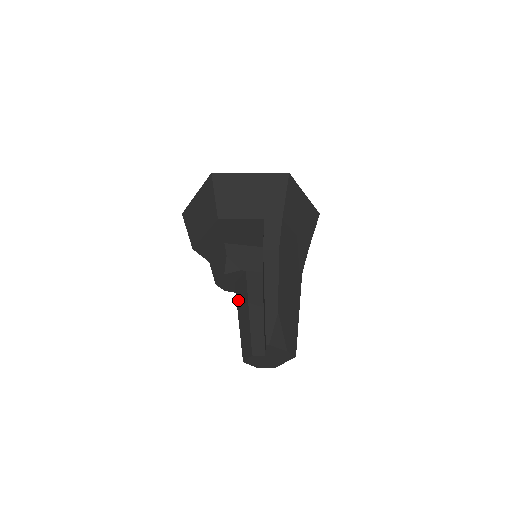
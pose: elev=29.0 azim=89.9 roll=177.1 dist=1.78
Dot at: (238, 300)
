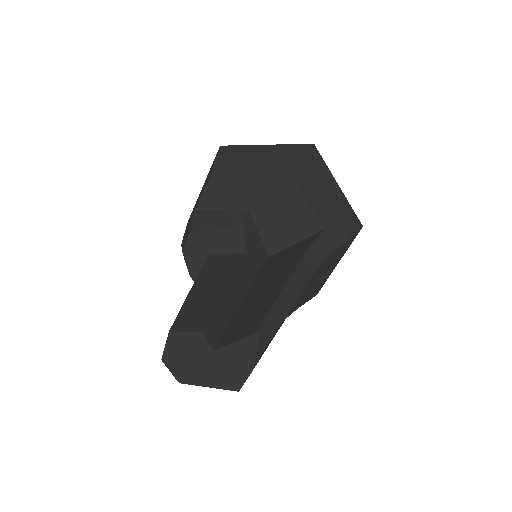
Dot at: (207, 270)
